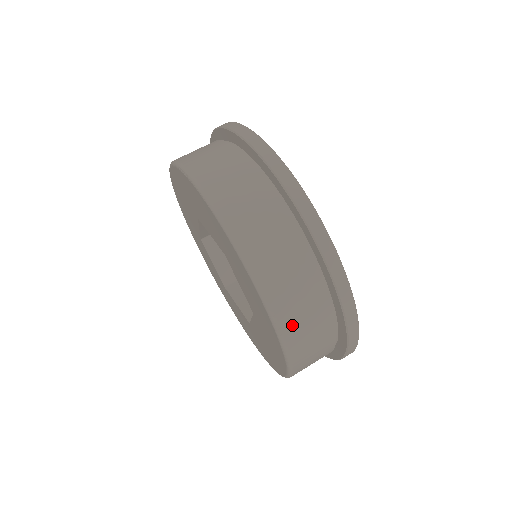
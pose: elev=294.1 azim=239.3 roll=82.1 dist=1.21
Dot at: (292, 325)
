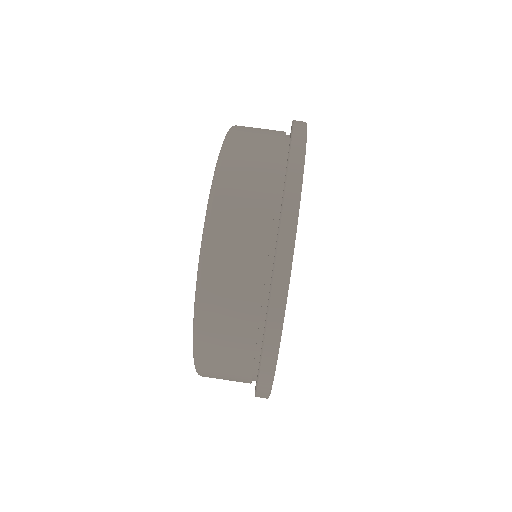
Dot at: (220, 242)
